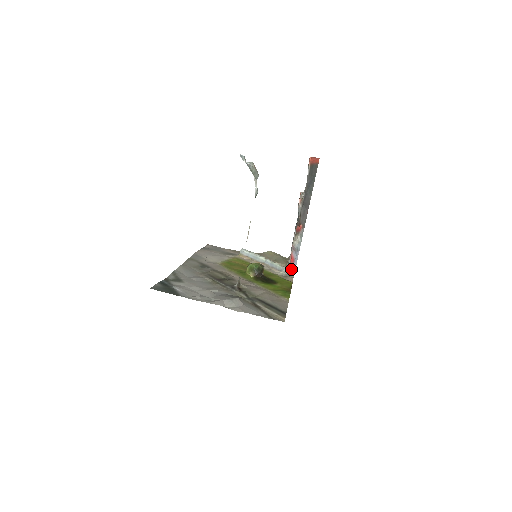
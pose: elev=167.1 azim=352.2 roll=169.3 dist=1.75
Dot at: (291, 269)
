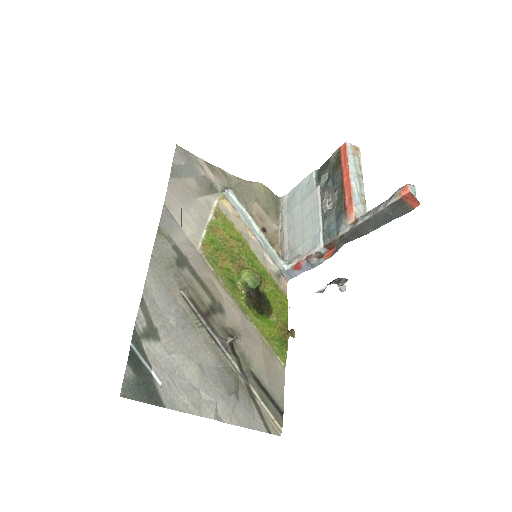
Dot at: (290, 273)
